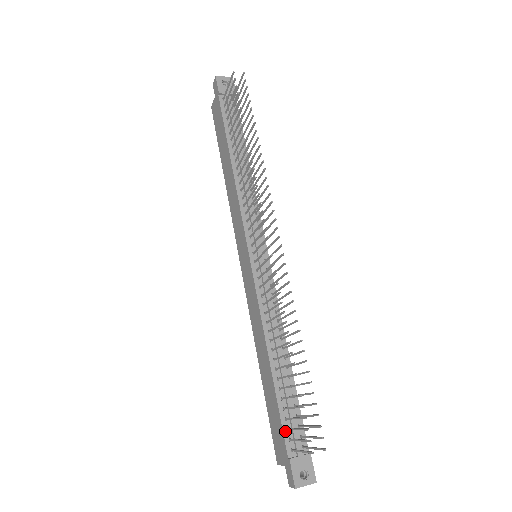
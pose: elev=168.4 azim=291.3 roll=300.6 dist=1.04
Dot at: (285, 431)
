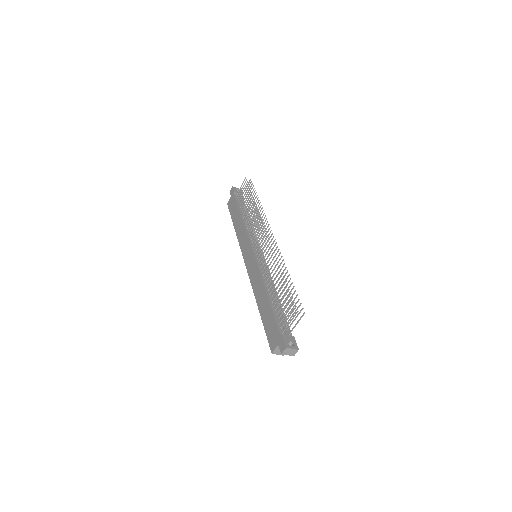
Dot at: (278, 324)
